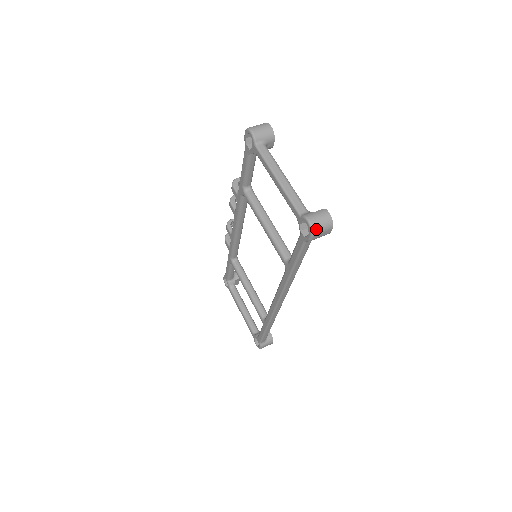
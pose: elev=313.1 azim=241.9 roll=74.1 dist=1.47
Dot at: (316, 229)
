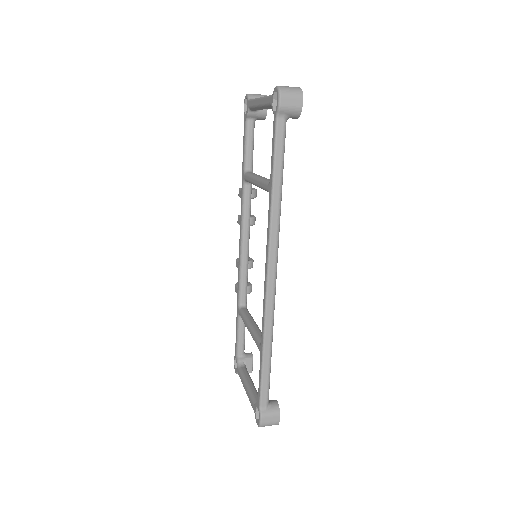
Dot at: (284, 90)
